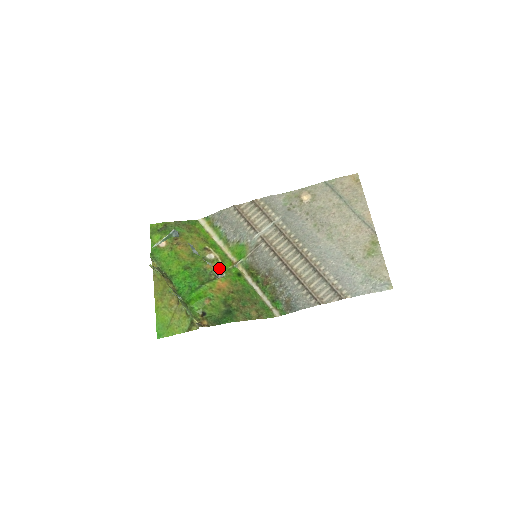
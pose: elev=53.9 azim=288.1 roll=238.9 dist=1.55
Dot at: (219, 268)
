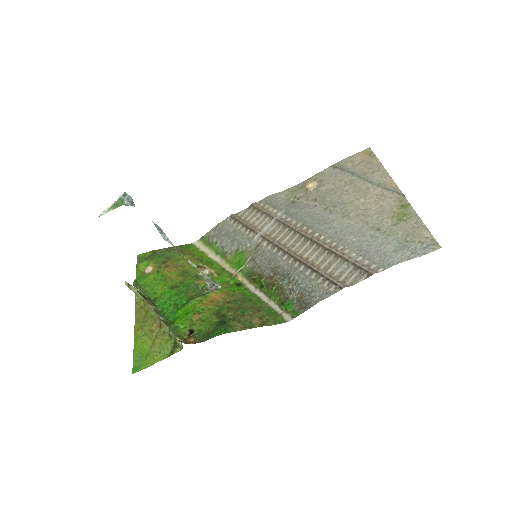
Dot at: occluded
